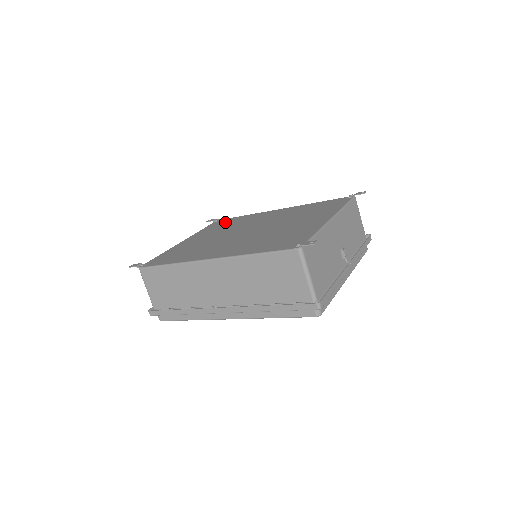
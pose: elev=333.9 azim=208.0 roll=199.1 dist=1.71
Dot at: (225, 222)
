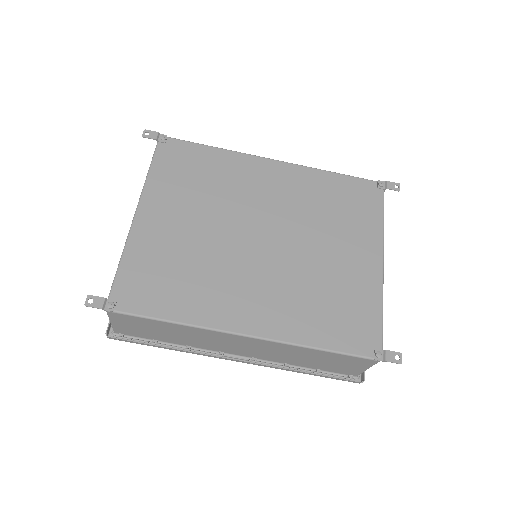
Dot at: (188, 161)
